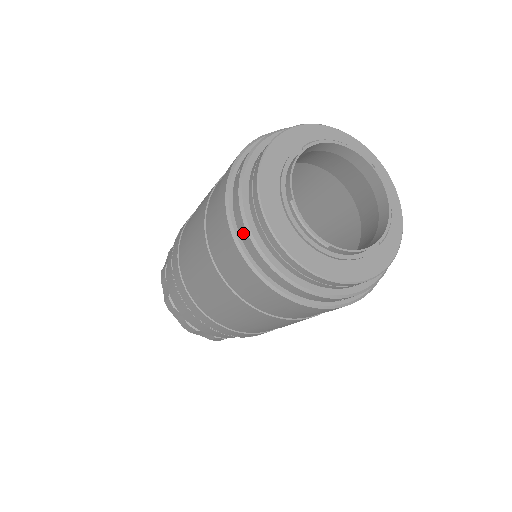
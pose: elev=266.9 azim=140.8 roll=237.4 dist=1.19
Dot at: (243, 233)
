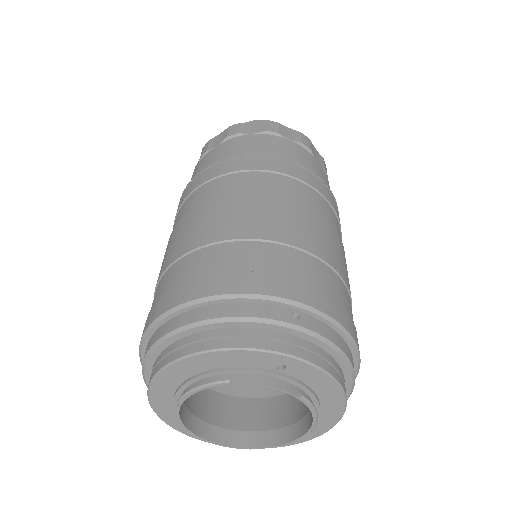
Dot at: occluded
